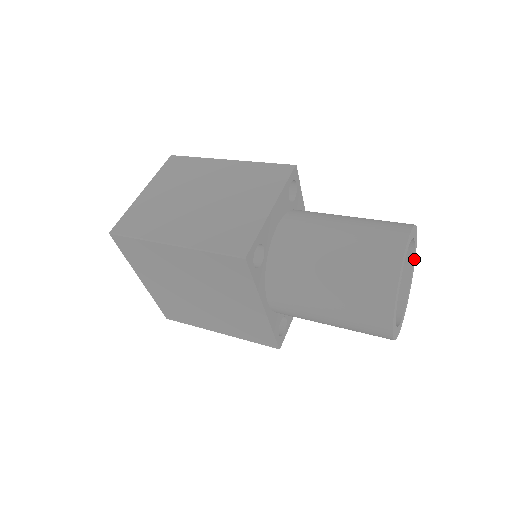
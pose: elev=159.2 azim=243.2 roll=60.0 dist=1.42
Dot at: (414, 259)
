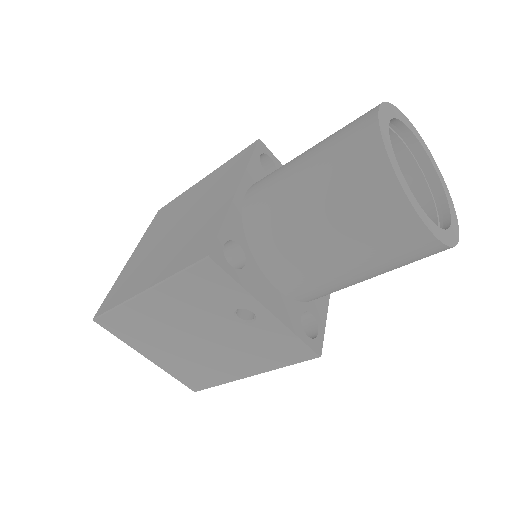
Dot at: (454, 233)
